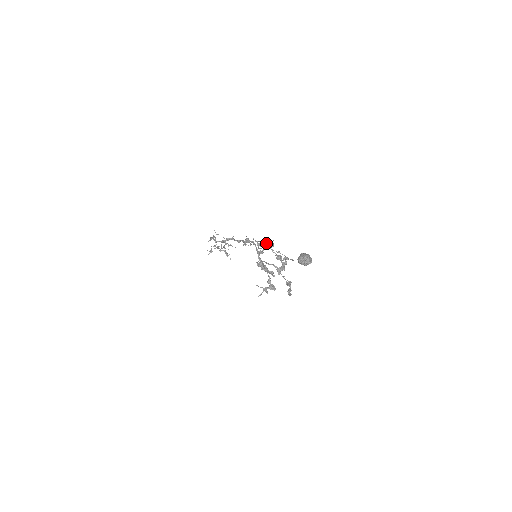
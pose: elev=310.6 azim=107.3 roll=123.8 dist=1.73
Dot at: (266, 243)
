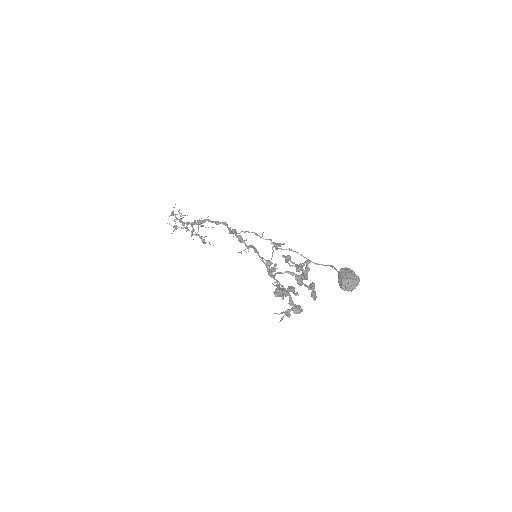
Dot at: (269, 239)
